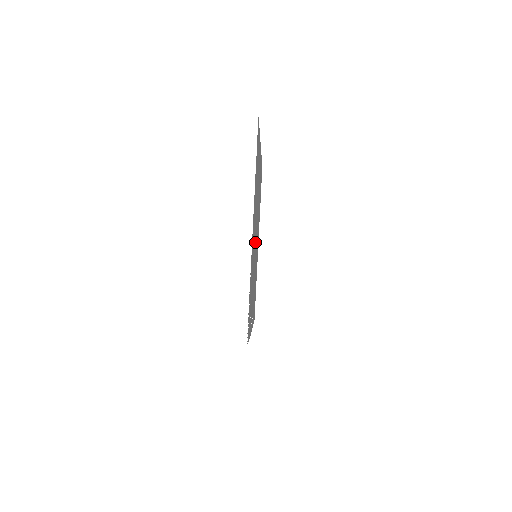
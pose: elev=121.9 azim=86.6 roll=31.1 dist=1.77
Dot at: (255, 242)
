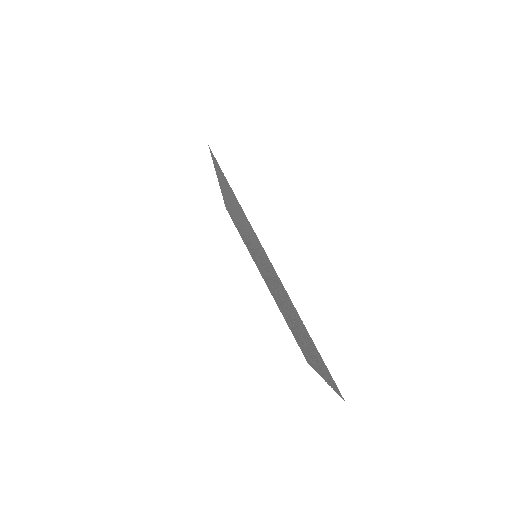
Dot at: (276, 292)
